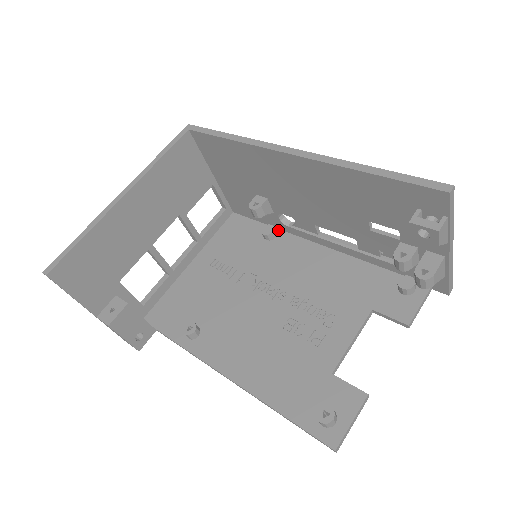
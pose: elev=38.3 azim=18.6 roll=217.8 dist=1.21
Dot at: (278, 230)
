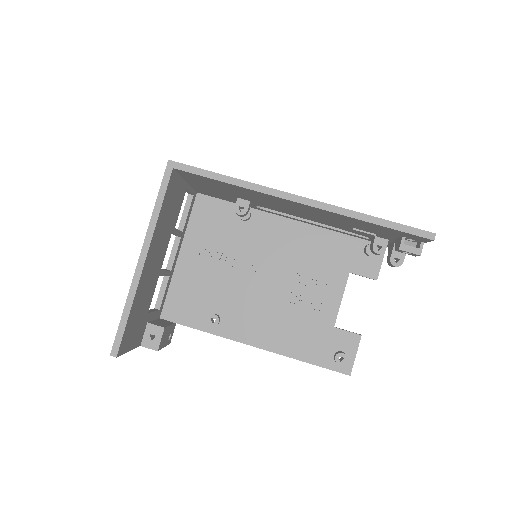
Dot at: (250, 209)
